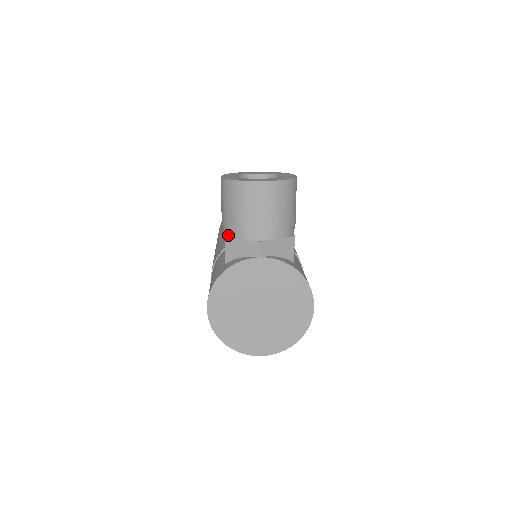
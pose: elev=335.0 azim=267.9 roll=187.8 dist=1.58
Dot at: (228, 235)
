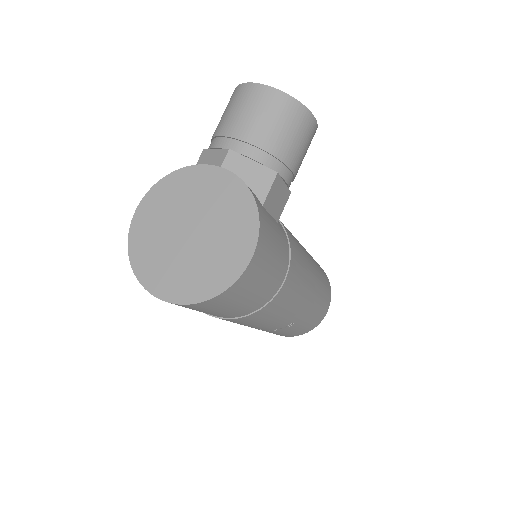
Dot at: (208, 149)
